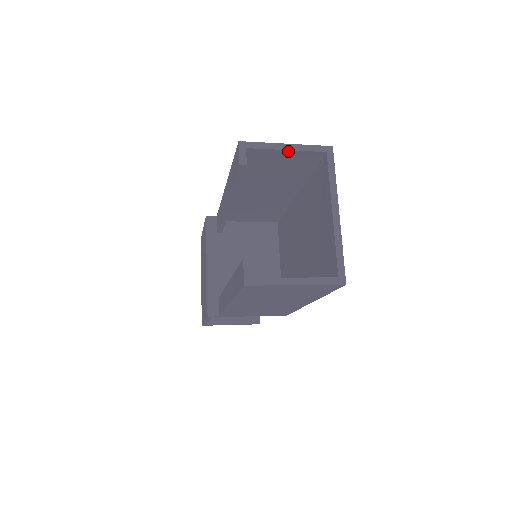
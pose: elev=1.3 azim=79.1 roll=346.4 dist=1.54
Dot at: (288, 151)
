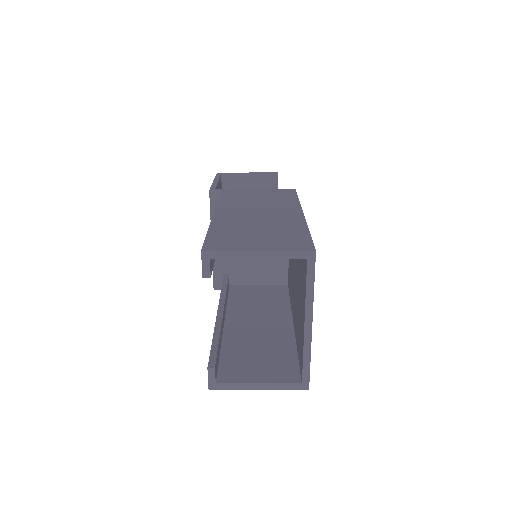
Dot at: (260, 257)
